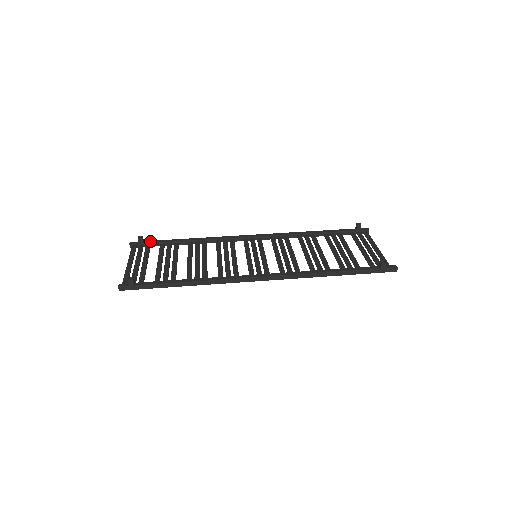
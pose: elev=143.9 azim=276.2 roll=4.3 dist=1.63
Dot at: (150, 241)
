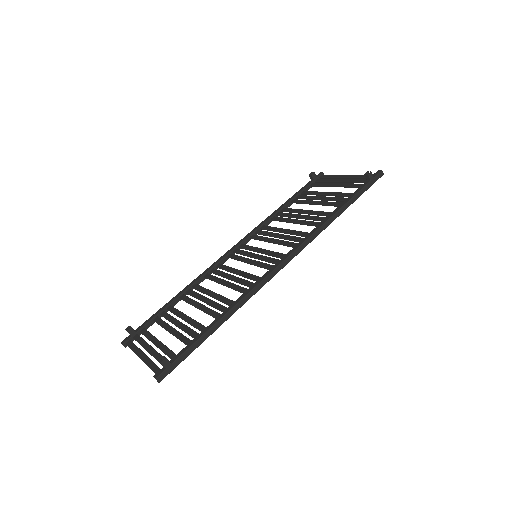
Dot at: (141, 326)
